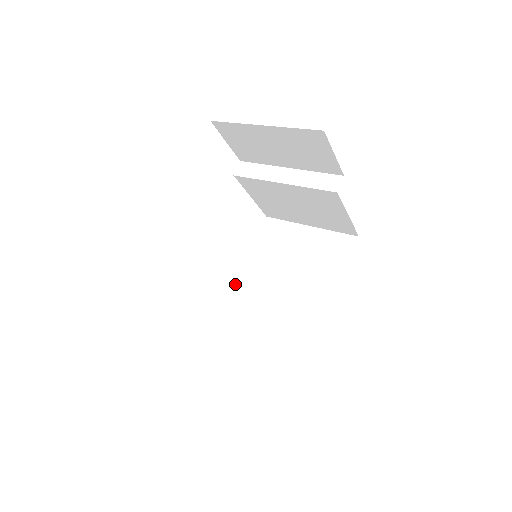
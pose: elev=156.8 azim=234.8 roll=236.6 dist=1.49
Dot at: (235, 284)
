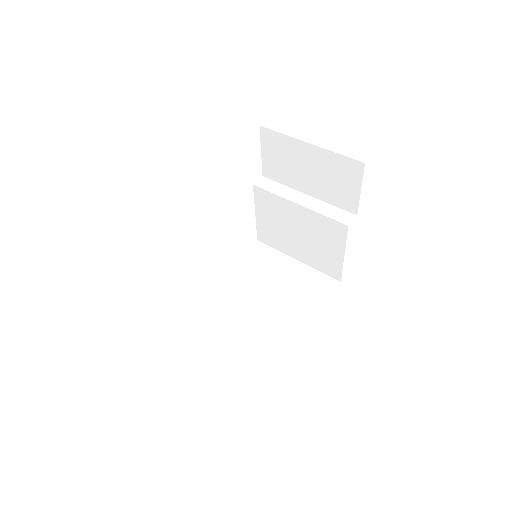
Dot at: (210, 287)
